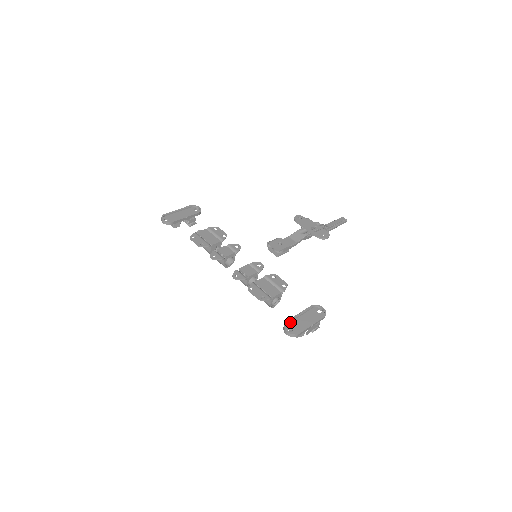
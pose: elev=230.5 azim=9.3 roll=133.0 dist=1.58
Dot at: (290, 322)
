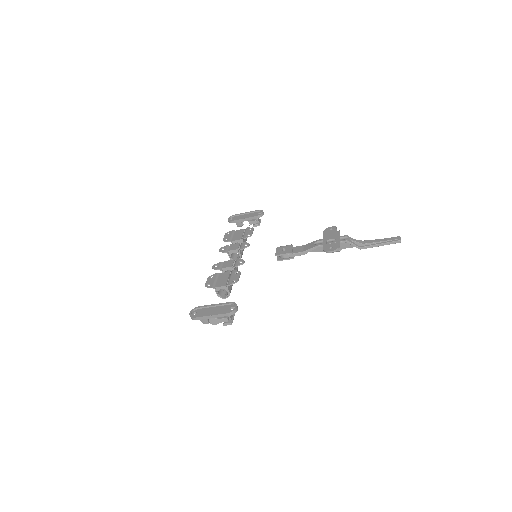
Dot at: (202, 308)
